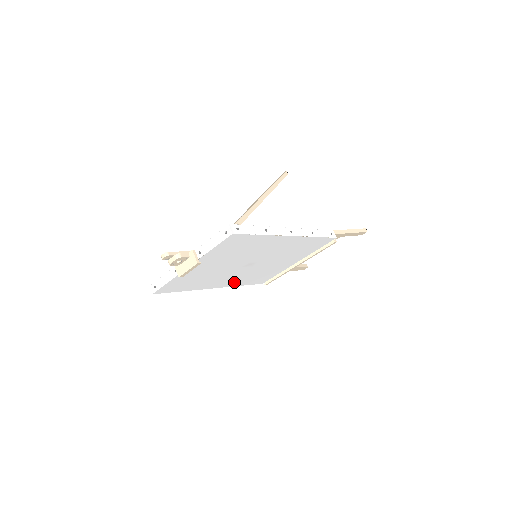
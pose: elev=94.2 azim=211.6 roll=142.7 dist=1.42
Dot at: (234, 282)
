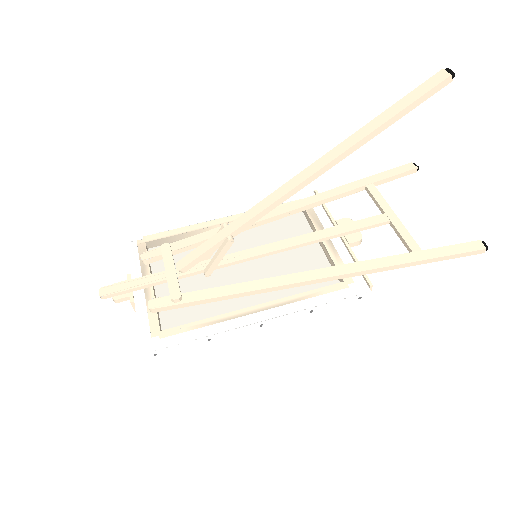
Dot at: occluded
